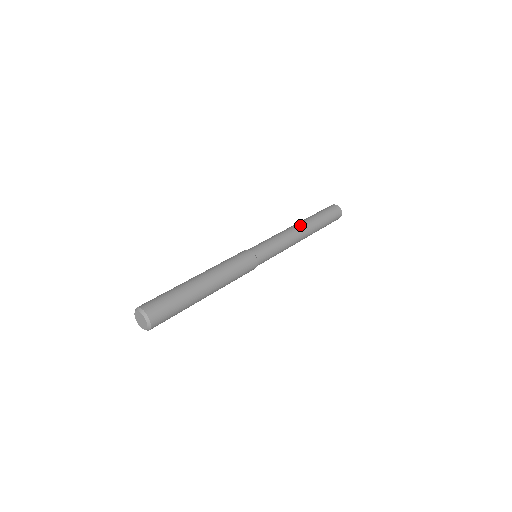
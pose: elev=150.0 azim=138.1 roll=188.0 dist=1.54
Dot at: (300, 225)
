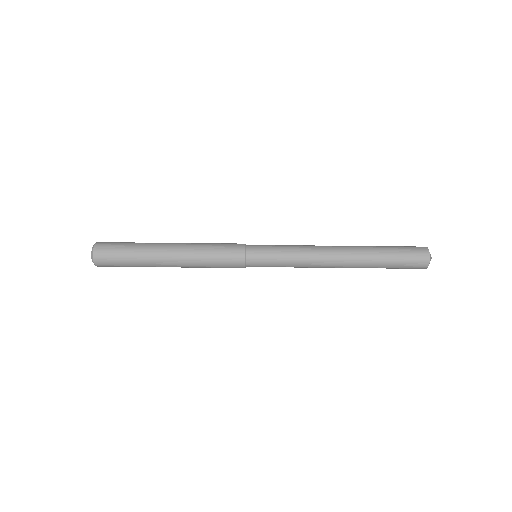
Dot at: (339, 246)
